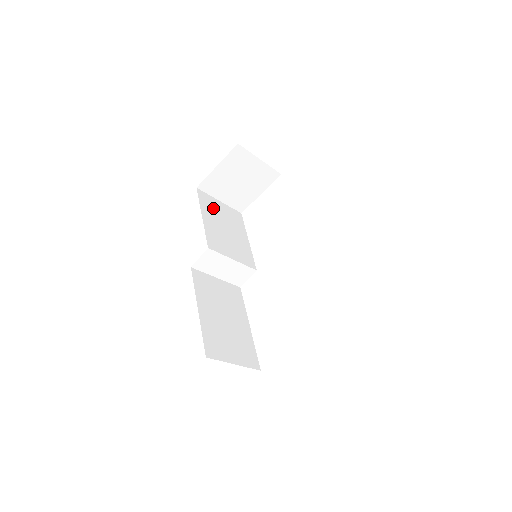
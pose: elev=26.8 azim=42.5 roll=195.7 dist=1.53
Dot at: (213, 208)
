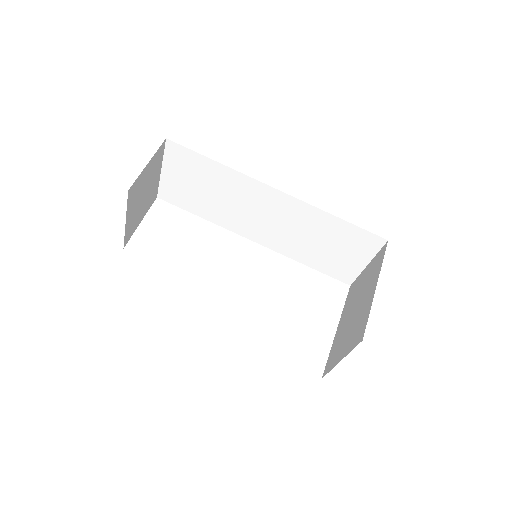
Dot at: occluded
